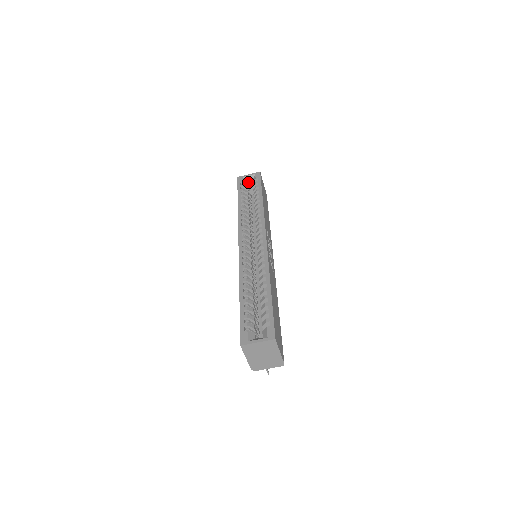
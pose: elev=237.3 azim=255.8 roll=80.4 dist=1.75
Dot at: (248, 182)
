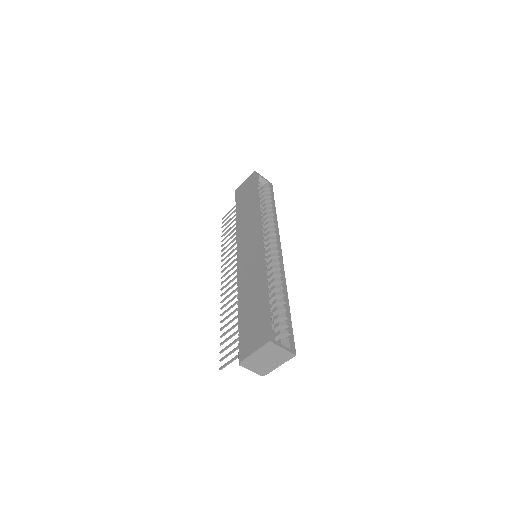
Dot at: occluded
